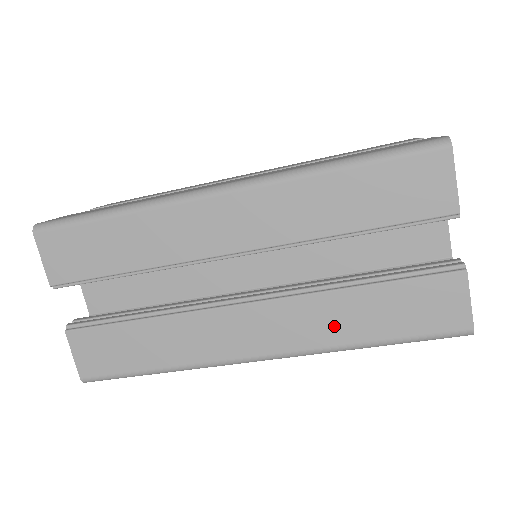
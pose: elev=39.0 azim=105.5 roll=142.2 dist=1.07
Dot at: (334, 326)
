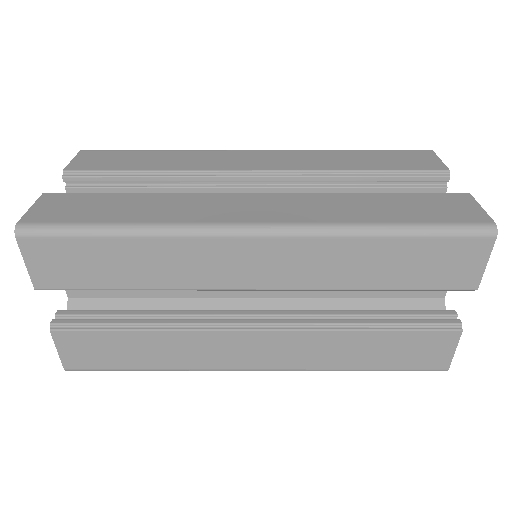
Dot at: (333, 355)
